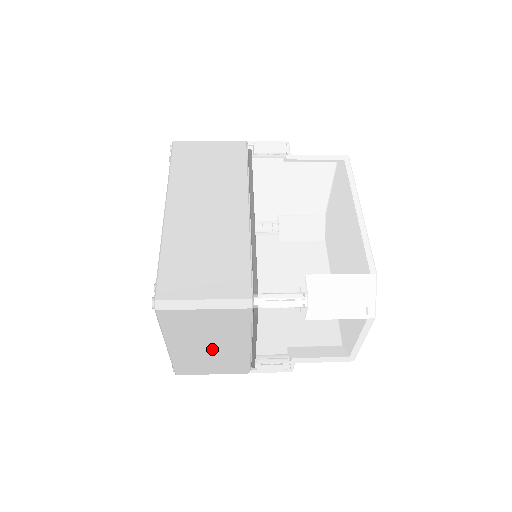
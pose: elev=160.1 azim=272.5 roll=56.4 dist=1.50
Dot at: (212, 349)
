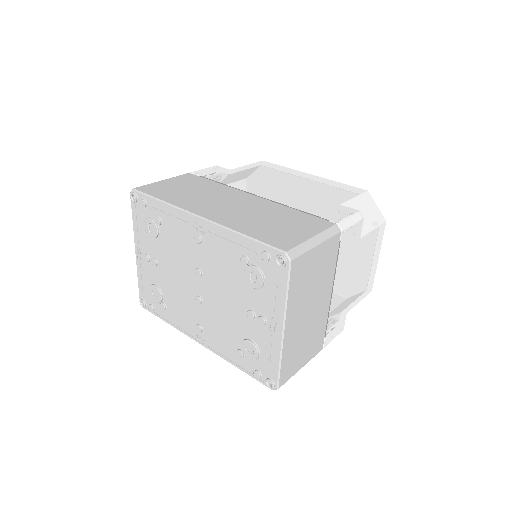
Dot at: (310, 316)
